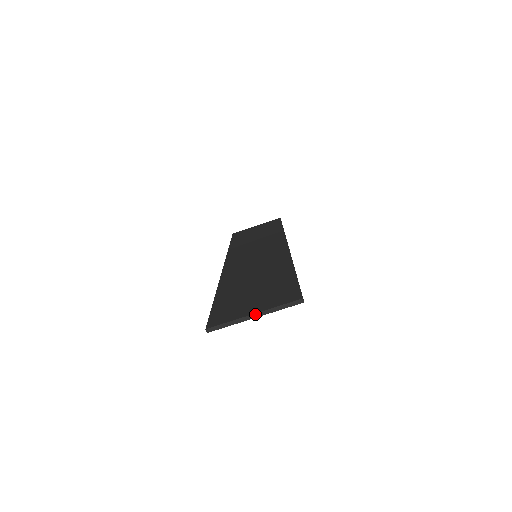
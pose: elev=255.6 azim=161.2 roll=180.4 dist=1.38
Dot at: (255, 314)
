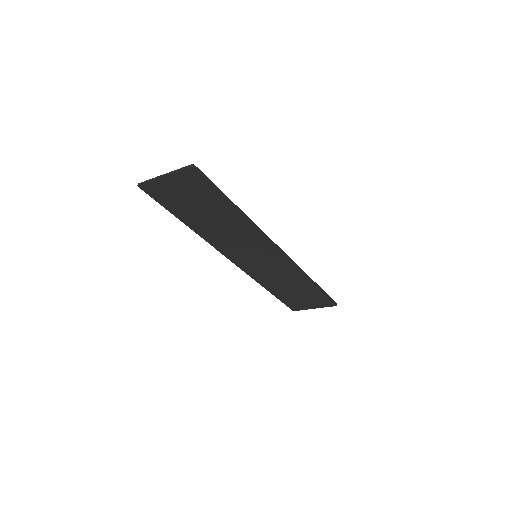
Dot at: (165, 174)
